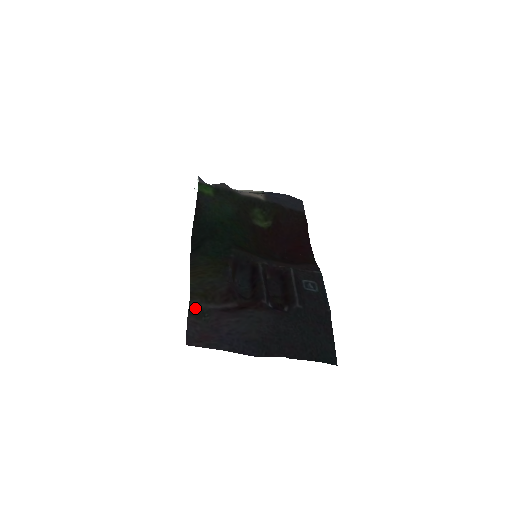
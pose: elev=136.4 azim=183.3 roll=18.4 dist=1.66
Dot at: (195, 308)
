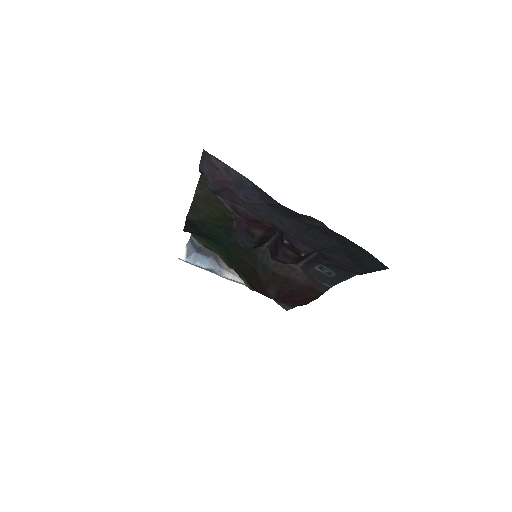
Dot at: occluded
